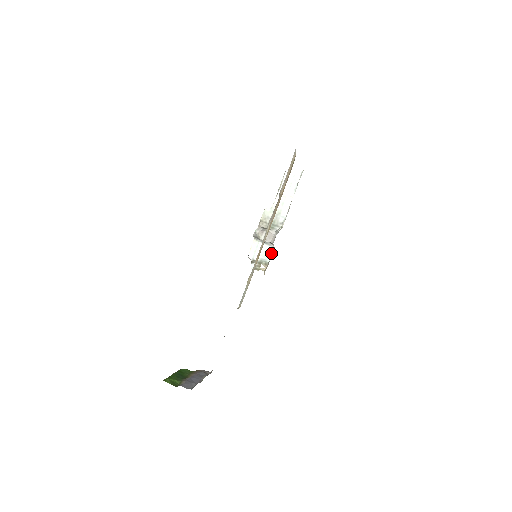
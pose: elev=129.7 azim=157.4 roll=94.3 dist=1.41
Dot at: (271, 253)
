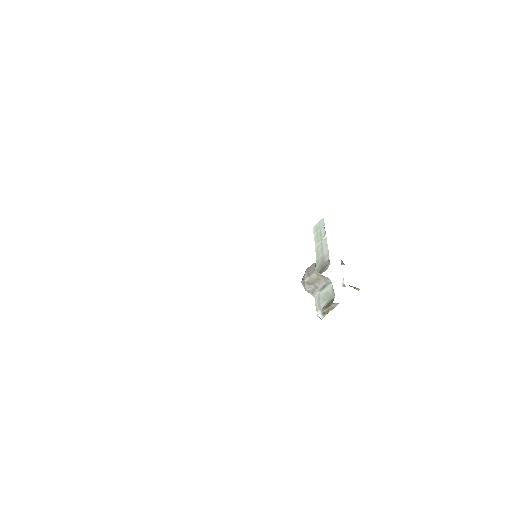
Dot at: (332, 289)
